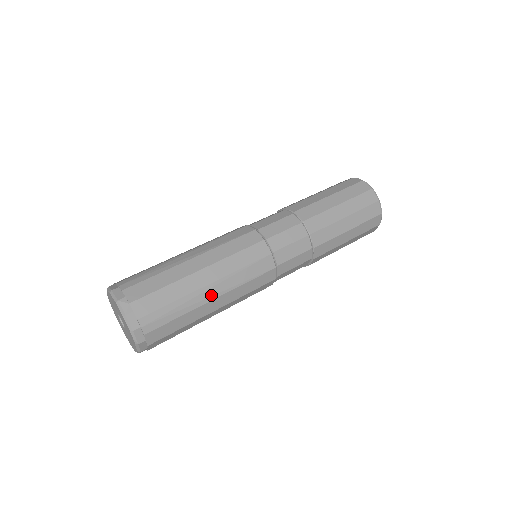
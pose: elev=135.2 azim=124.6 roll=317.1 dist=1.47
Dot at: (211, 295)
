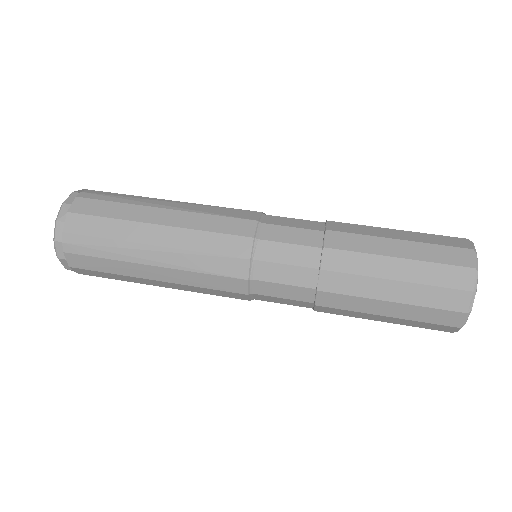
Dot at: (151, 259)
